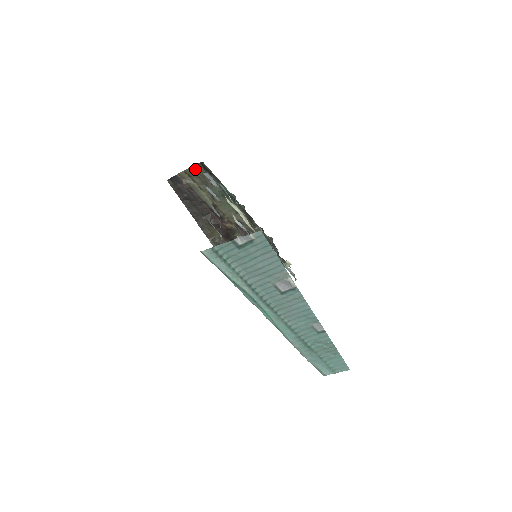
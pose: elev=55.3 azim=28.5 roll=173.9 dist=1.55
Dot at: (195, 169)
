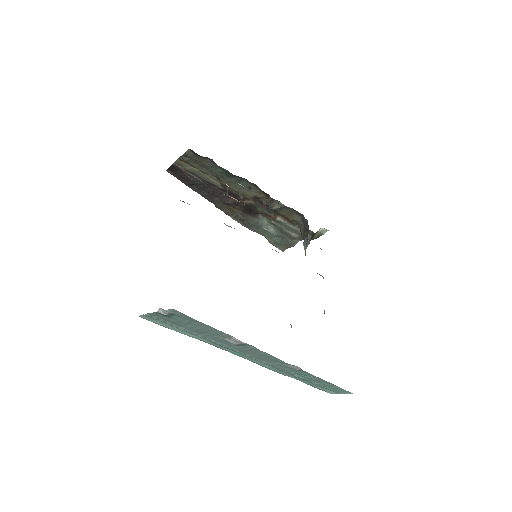
Dot at: (188, 156)
